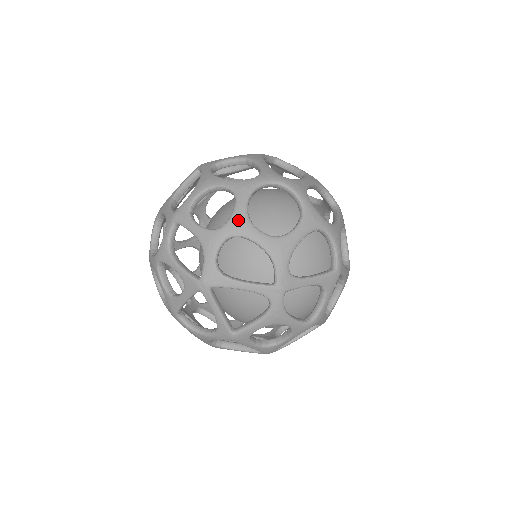
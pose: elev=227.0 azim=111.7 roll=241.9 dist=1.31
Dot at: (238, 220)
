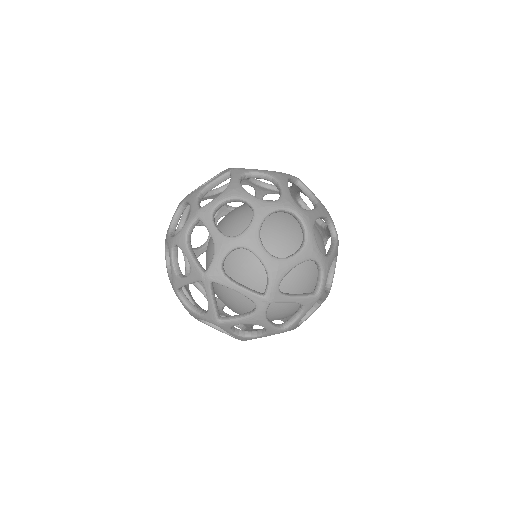
Dot at: (250, 235)
